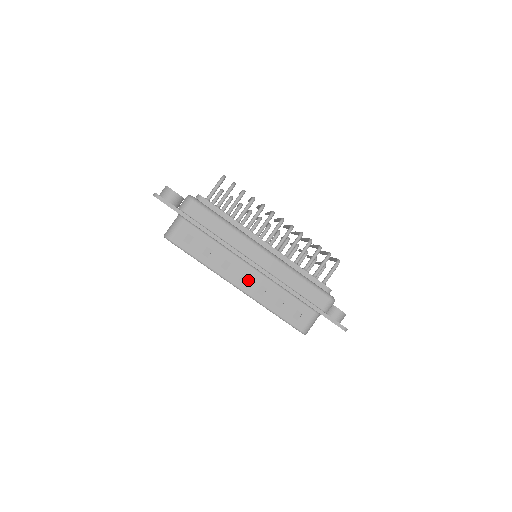
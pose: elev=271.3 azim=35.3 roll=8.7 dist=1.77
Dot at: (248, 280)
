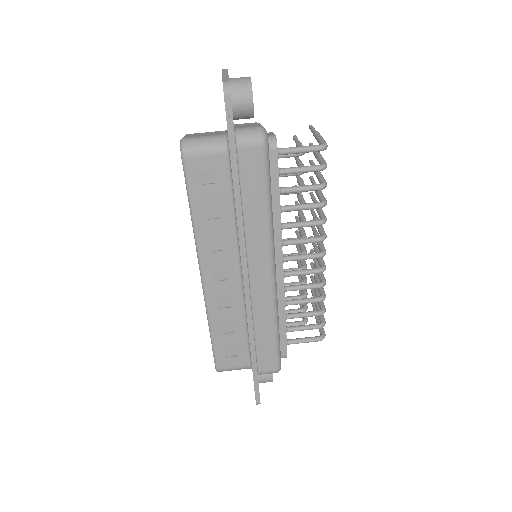
Dot at: (222, 282)
